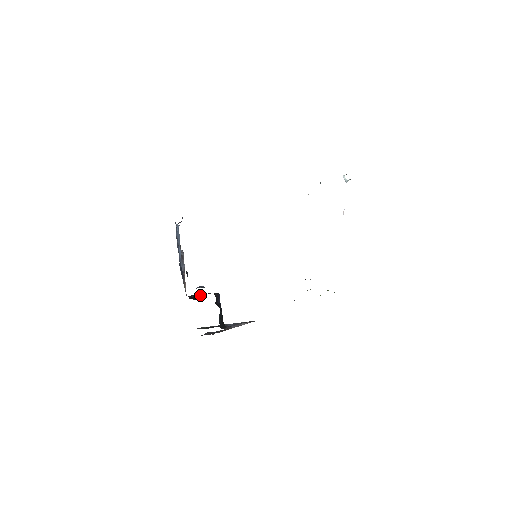
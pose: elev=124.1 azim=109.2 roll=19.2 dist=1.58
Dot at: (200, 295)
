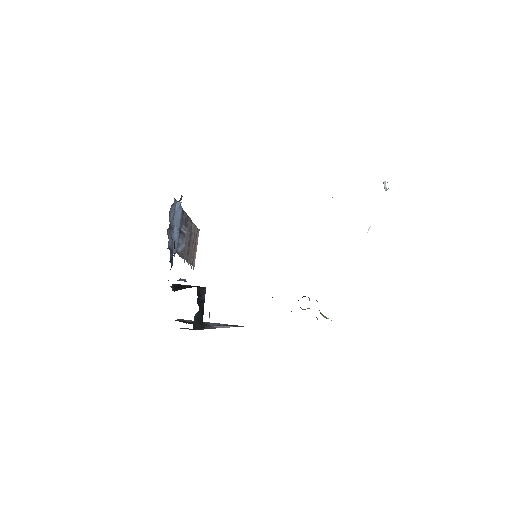
Dot at: (184, 286)
